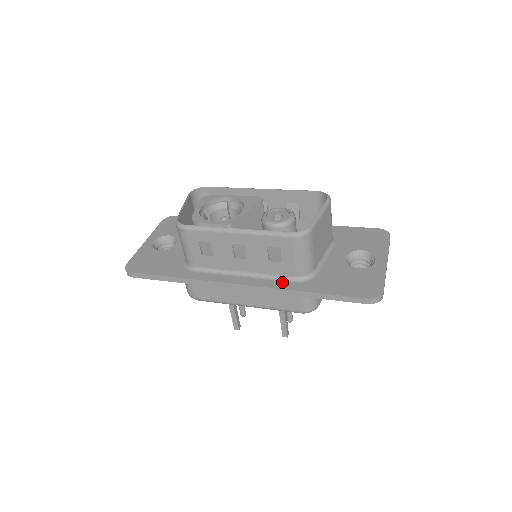
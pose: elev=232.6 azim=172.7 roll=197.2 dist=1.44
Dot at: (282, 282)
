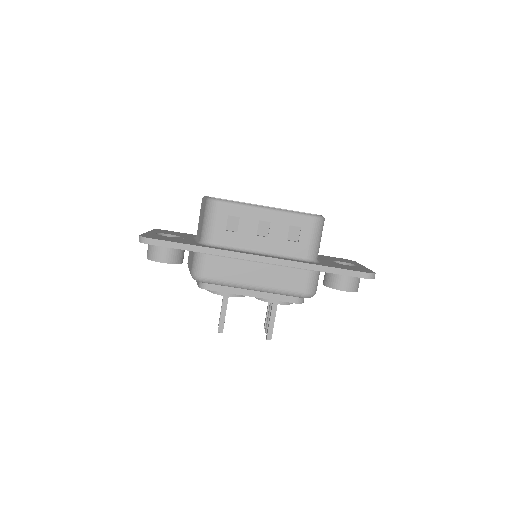
Dot at: (296, 260)
